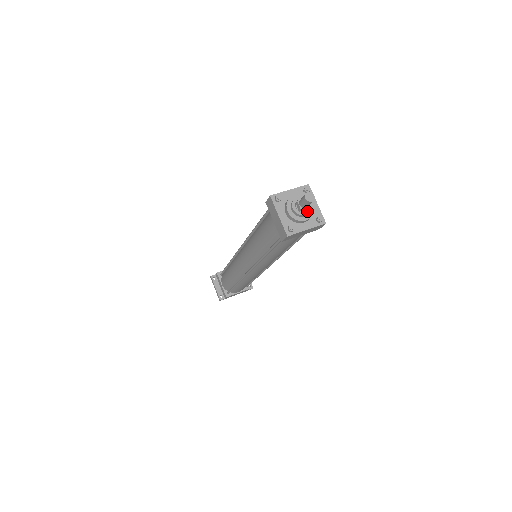
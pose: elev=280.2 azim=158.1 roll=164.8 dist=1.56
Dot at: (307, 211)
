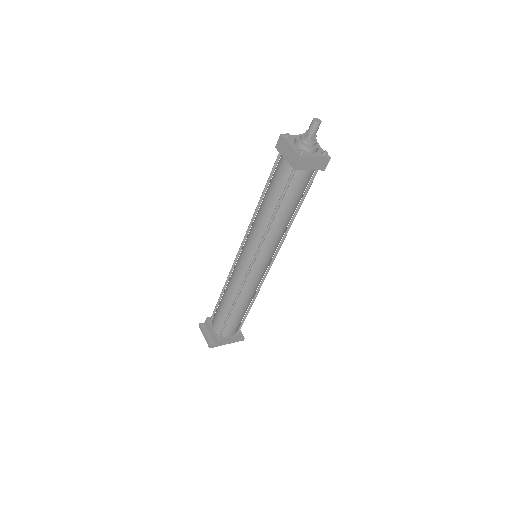
Dot at: (314, 141)
